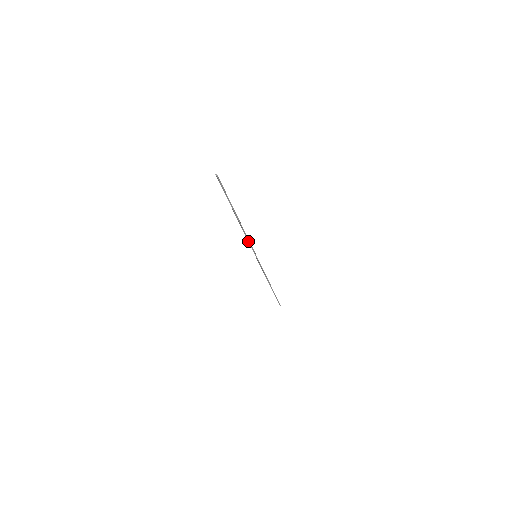
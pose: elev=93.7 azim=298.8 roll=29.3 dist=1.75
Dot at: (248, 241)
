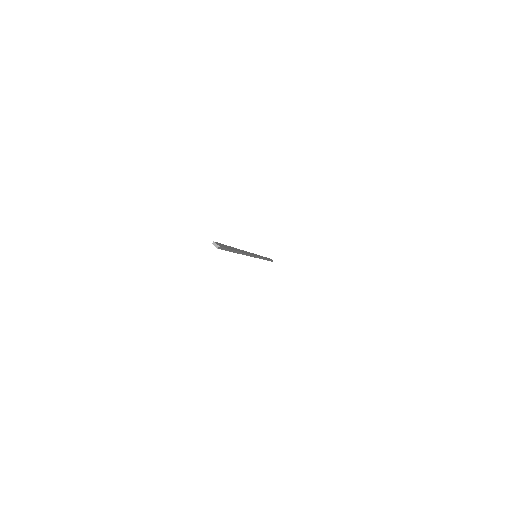
Dot at: (250, 256)
